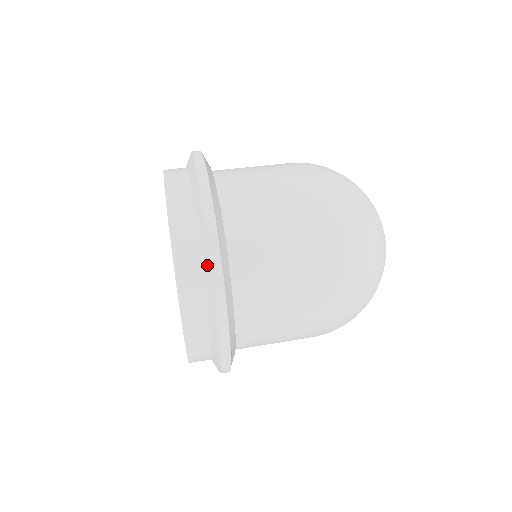
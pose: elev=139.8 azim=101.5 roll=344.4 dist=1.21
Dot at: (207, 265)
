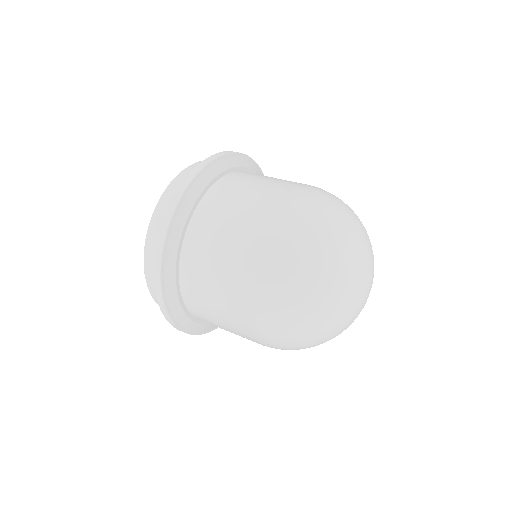
Dot at: occluded
